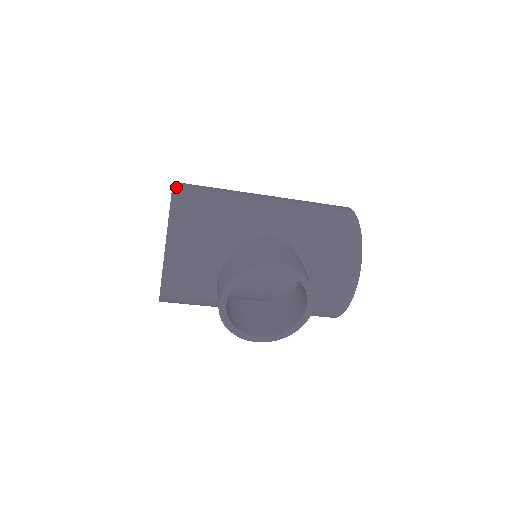
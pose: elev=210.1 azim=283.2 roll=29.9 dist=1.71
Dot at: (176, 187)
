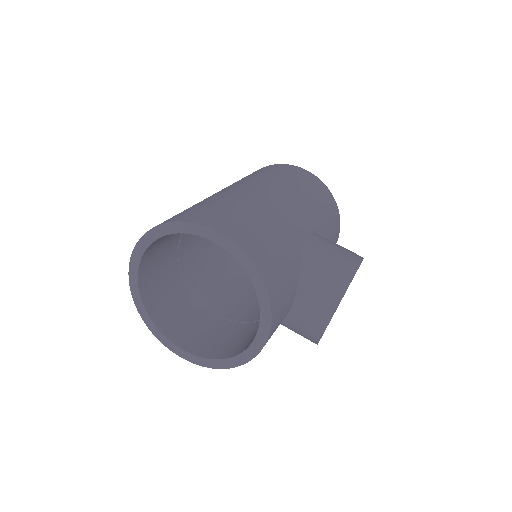
Dot at: (221, 231)
